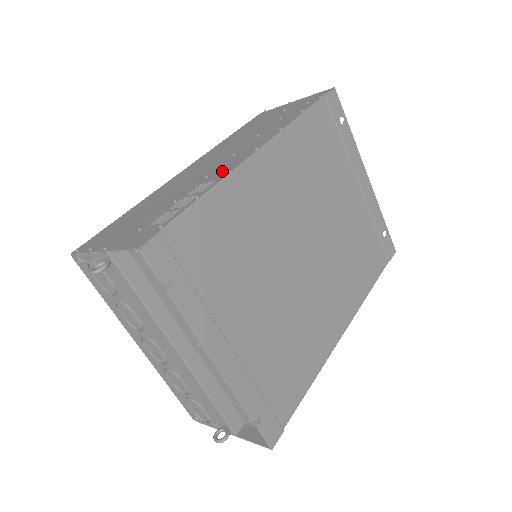
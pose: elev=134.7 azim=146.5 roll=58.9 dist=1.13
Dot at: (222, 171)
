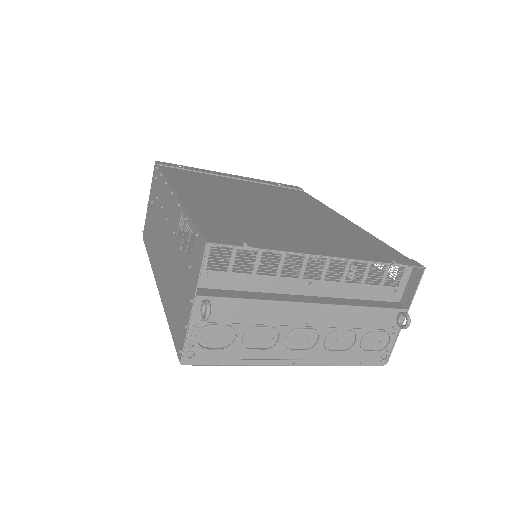
Dot at: (176, 216)
